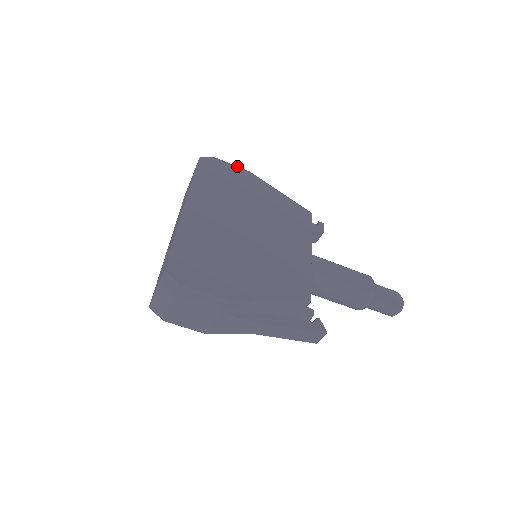
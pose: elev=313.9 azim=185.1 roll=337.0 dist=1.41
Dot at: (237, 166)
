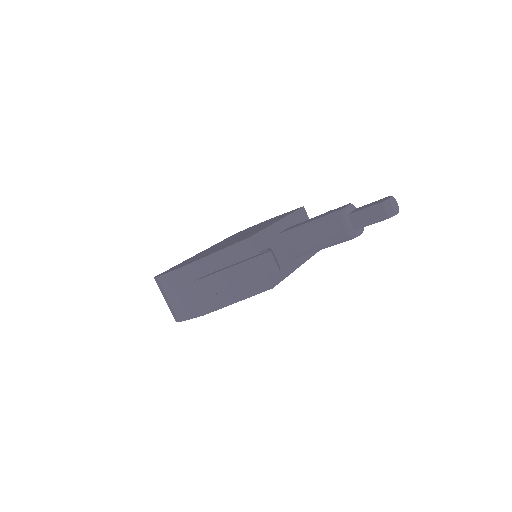
Dot at: occluded
